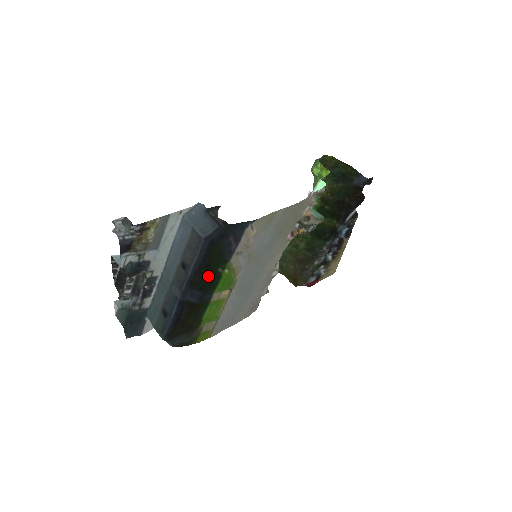
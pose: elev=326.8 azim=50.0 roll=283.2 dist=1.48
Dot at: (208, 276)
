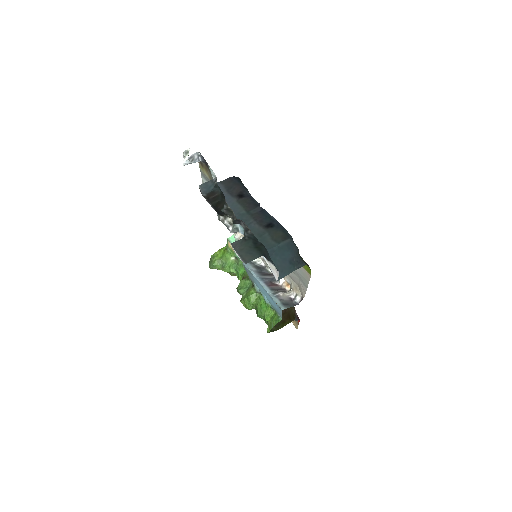
Dot at: occluded
